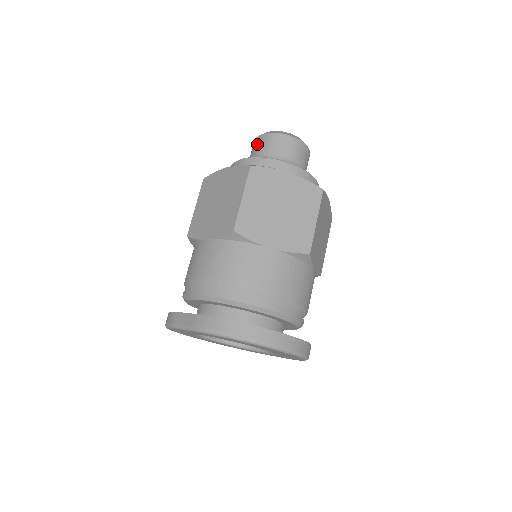
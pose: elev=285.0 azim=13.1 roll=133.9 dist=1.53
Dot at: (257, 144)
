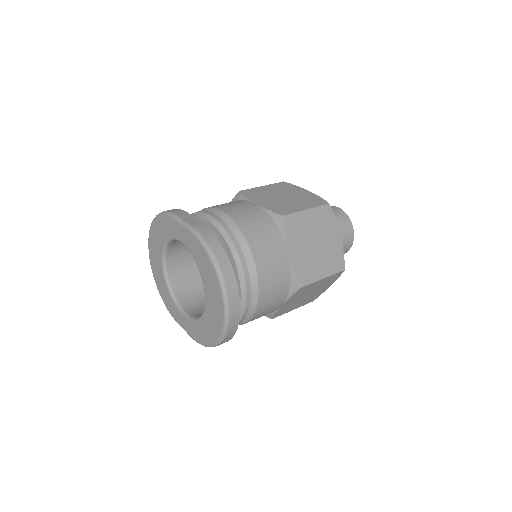
Dot at: occluded
